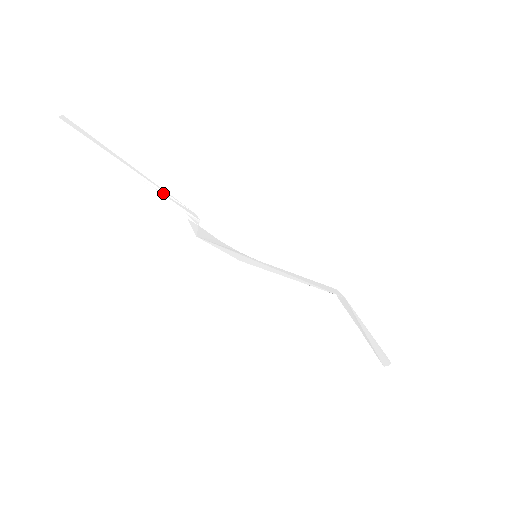
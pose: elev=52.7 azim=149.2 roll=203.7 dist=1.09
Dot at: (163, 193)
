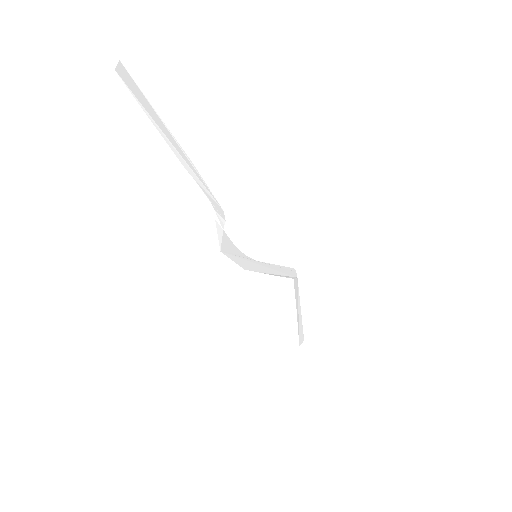
Dot at: (203, 188)
